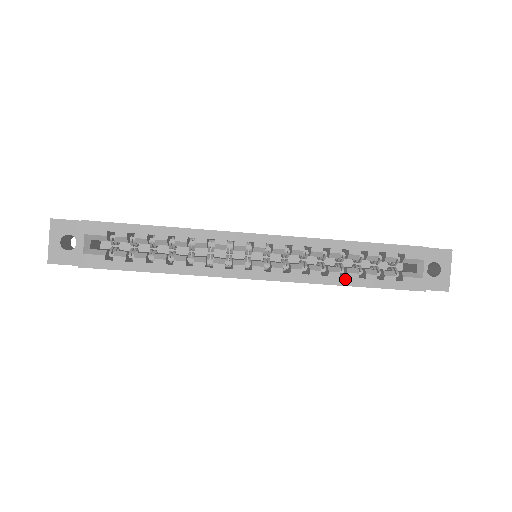
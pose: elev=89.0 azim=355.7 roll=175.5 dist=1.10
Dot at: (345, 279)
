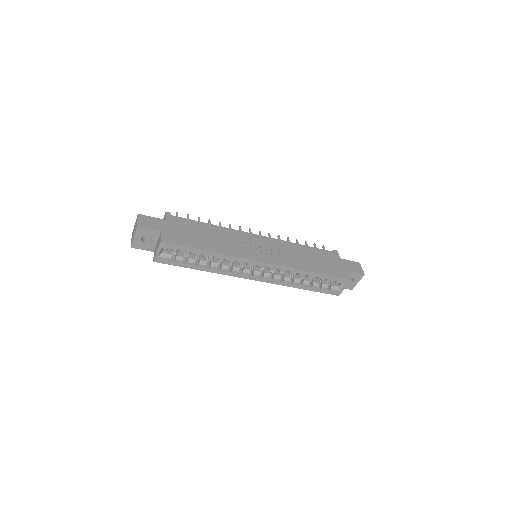
Dot at: (301, 286)
